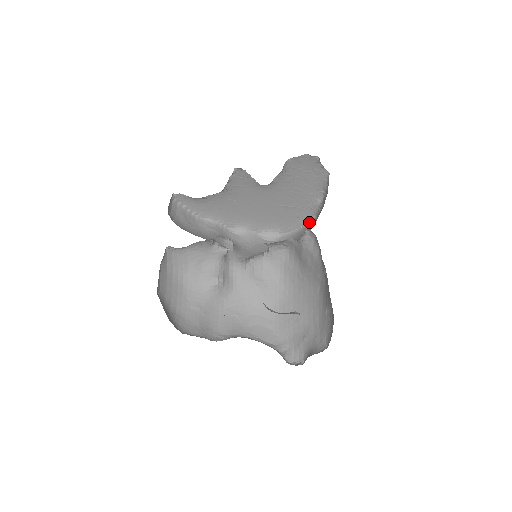
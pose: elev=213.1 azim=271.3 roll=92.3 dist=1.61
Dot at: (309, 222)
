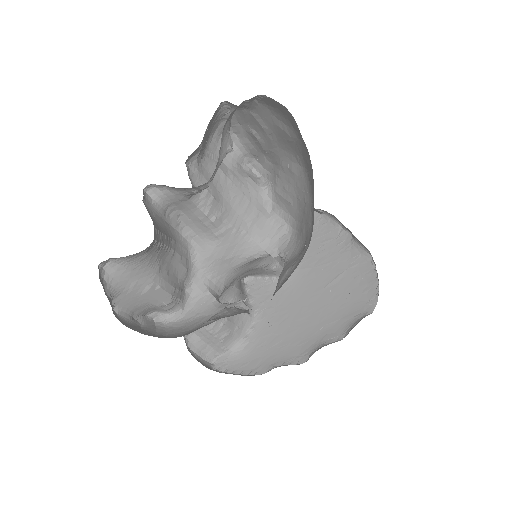
Dot at: (375, 268)
